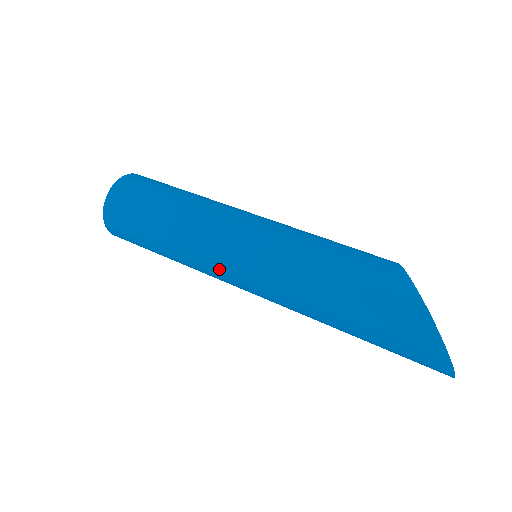
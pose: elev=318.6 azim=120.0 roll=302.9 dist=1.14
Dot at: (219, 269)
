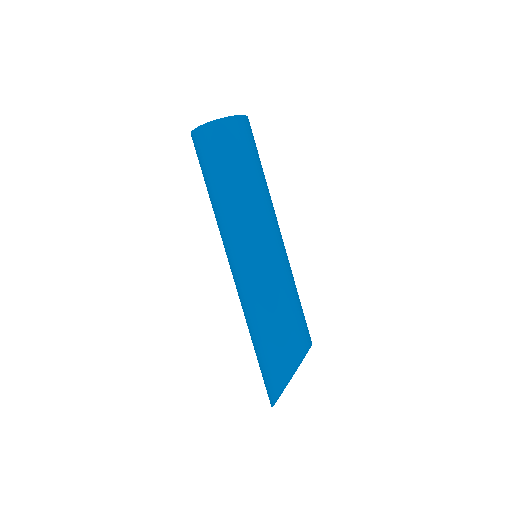
Dot at: (225, 249)
